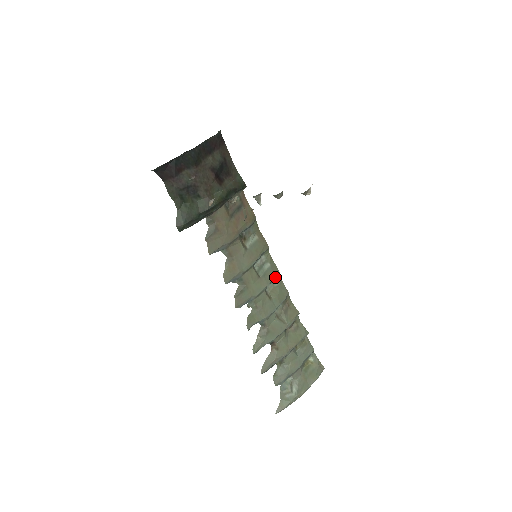
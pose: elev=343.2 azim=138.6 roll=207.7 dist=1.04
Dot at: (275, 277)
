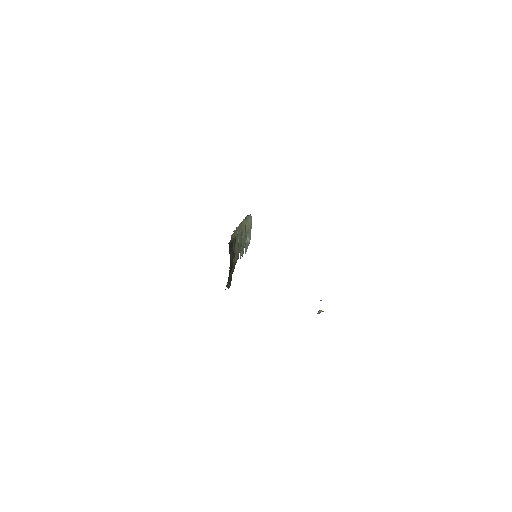
Dot at: (239, 230)
